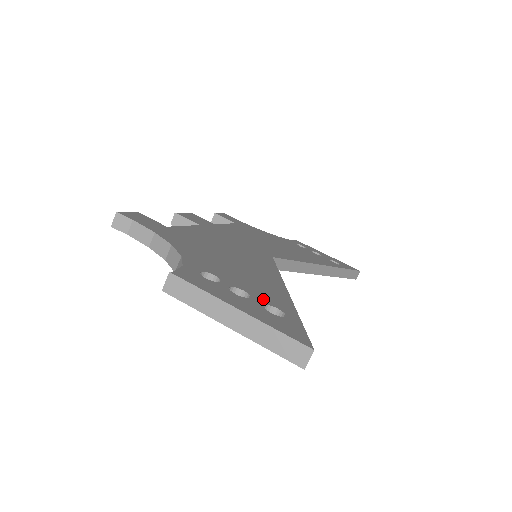
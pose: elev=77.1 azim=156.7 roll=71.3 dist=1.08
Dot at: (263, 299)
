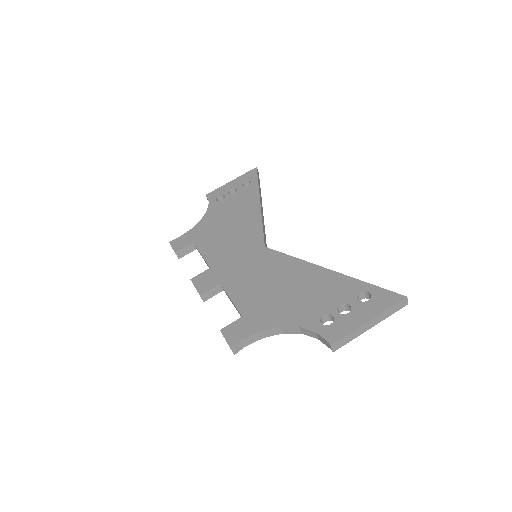
Dot at: (349, 296)
